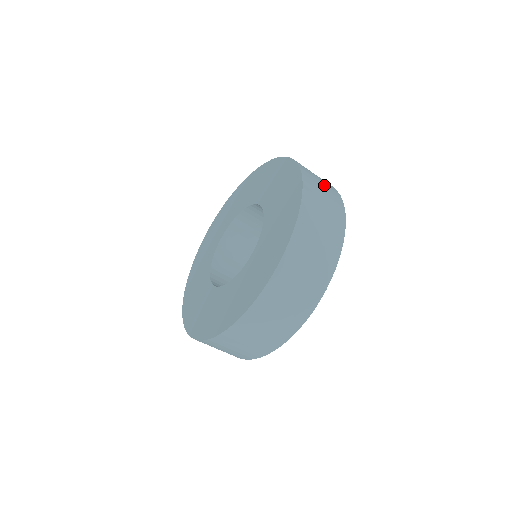
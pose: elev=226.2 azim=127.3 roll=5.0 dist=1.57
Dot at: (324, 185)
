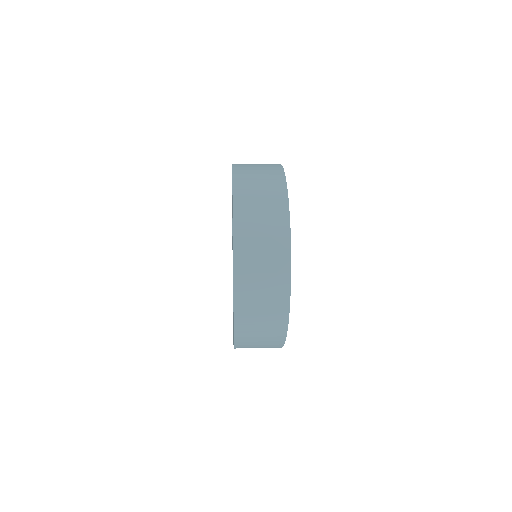
Dot at: (265, 207)
